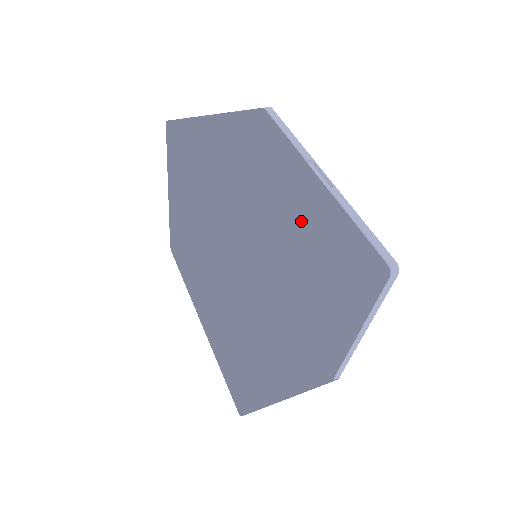
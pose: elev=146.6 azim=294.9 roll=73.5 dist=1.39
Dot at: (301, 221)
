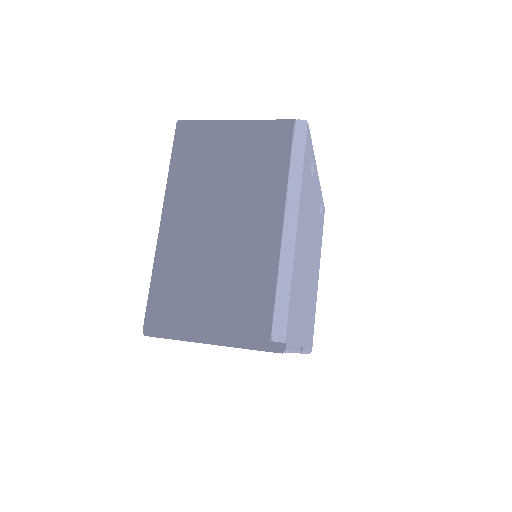
Dot at: occluded
